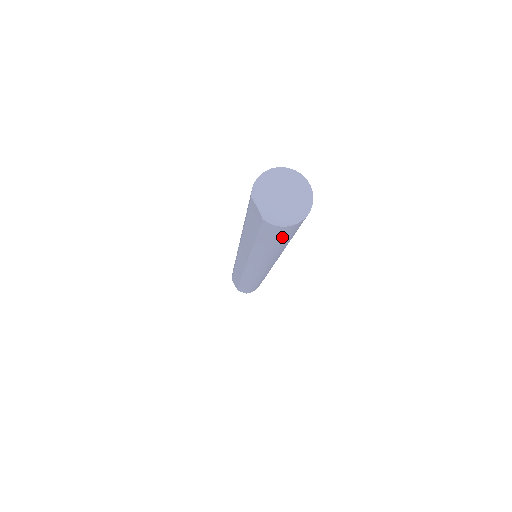
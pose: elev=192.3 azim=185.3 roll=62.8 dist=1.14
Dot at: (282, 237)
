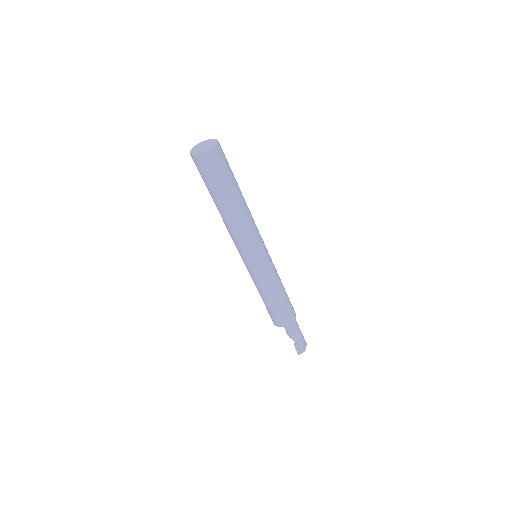
Dot at: (204, 174)
